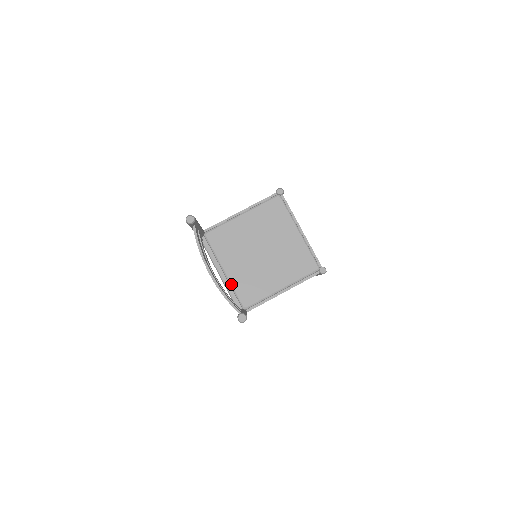
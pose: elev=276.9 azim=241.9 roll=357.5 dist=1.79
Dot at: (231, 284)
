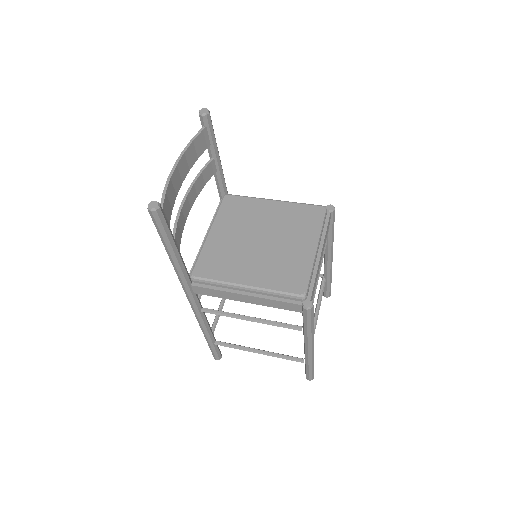
Dot at: (203, 246)
